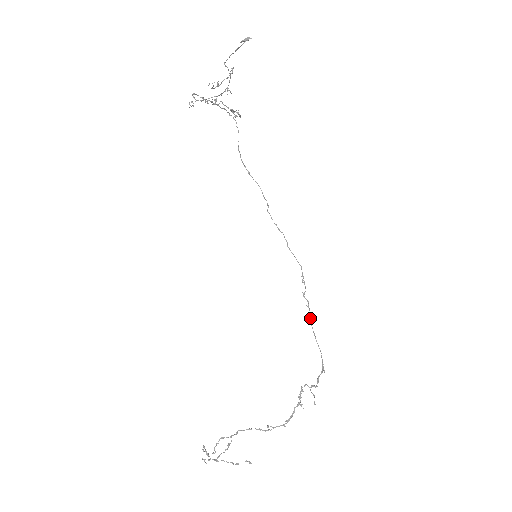
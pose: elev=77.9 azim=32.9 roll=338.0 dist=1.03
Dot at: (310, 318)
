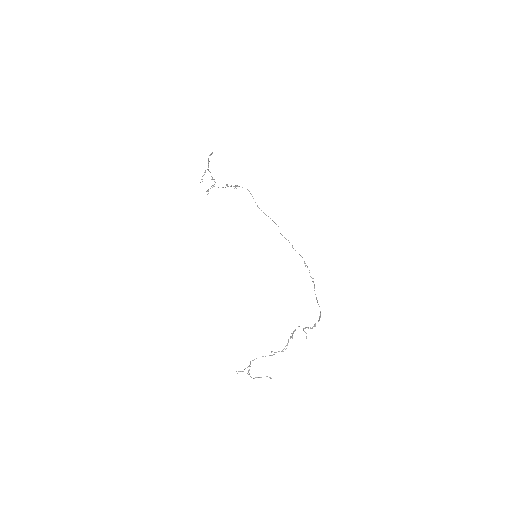
Dot at: (314, 288)
